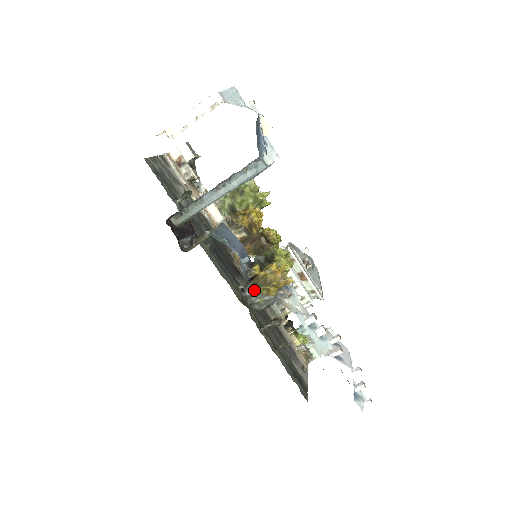
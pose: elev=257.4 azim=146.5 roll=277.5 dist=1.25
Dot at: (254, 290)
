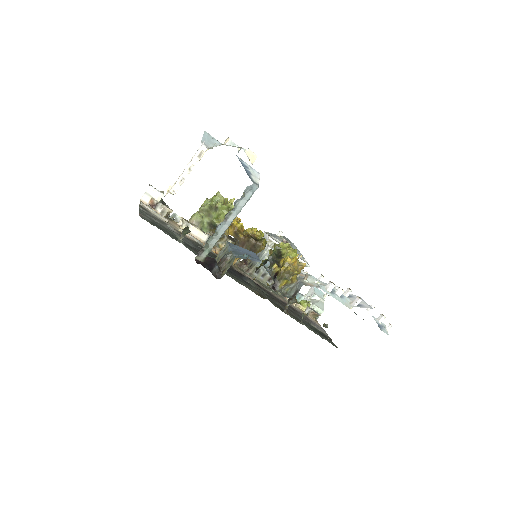
Dot at: (282, 284)
